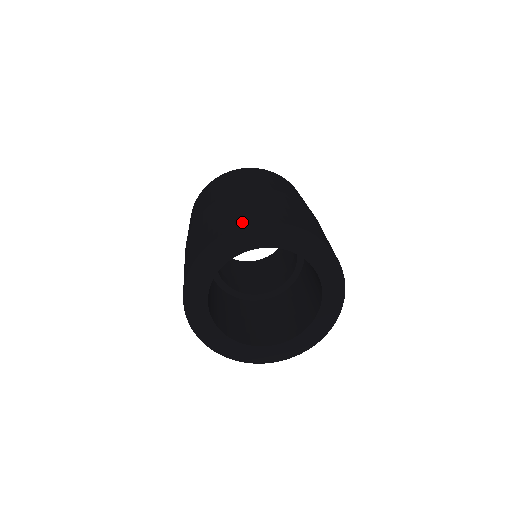
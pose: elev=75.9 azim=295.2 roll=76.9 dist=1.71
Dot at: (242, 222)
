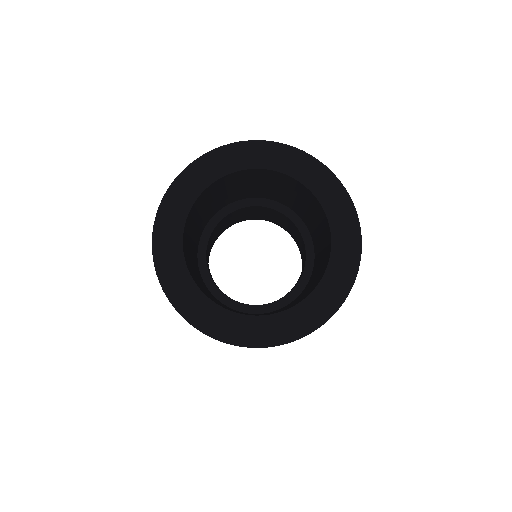
Dot at: occluded
